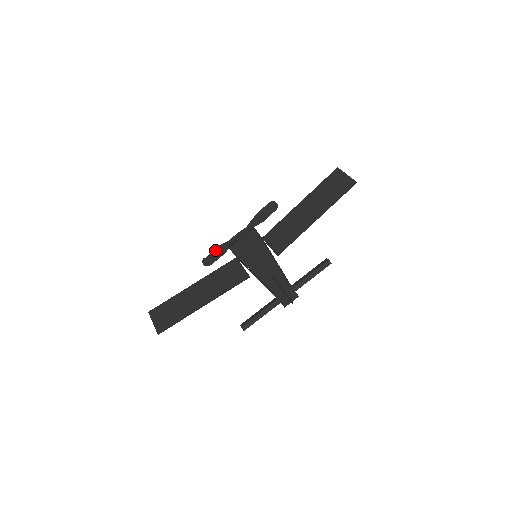
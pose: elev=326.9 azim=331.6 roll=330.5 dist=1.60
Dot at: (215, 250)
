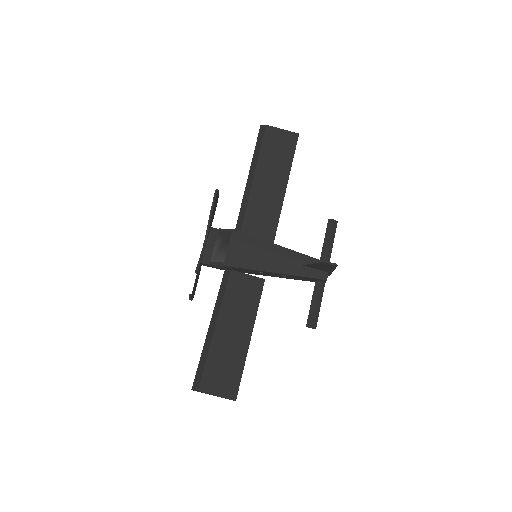
Dot at: occluded
